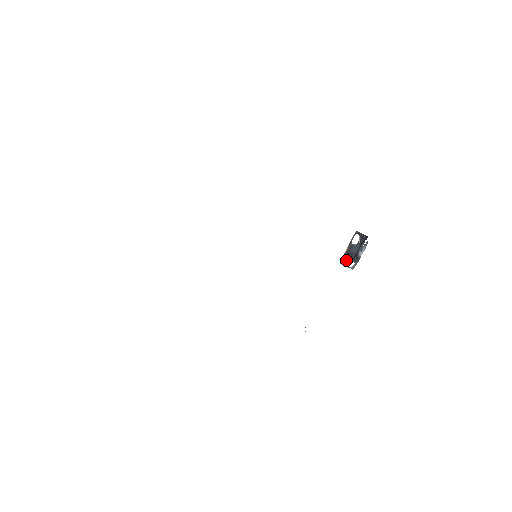
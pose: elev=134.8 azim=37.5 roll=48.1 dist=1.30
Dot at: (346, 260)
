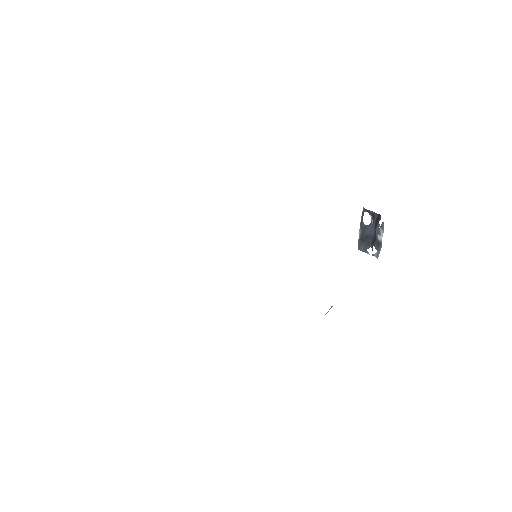
Dot at: (364, 245)
